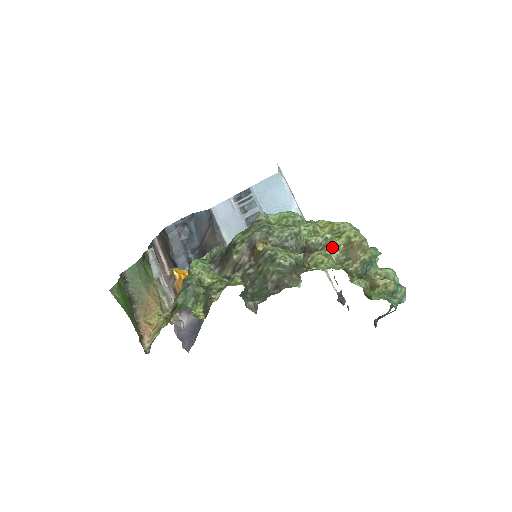
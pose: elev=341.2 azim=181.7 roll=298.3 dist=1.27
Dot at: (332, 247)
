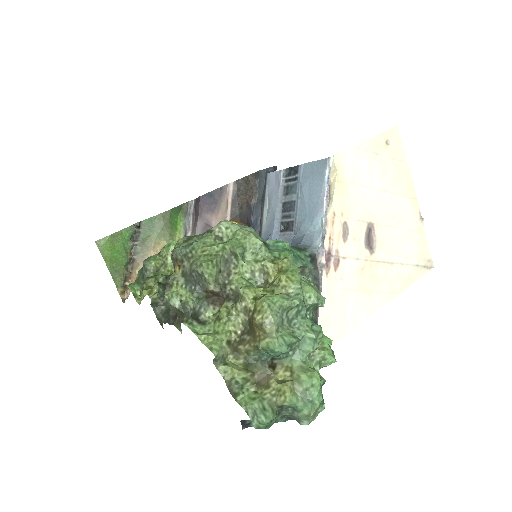
Dot at: (239, 308)
